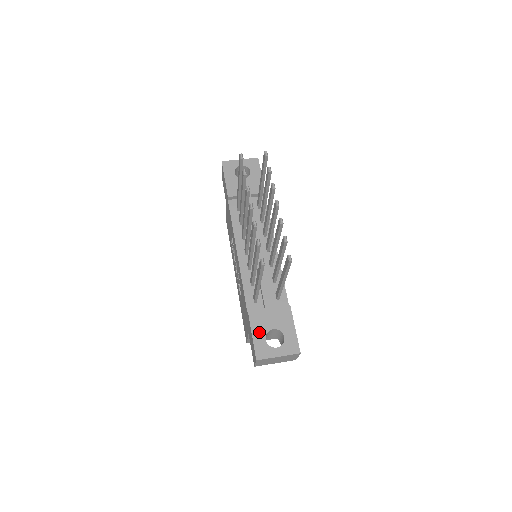
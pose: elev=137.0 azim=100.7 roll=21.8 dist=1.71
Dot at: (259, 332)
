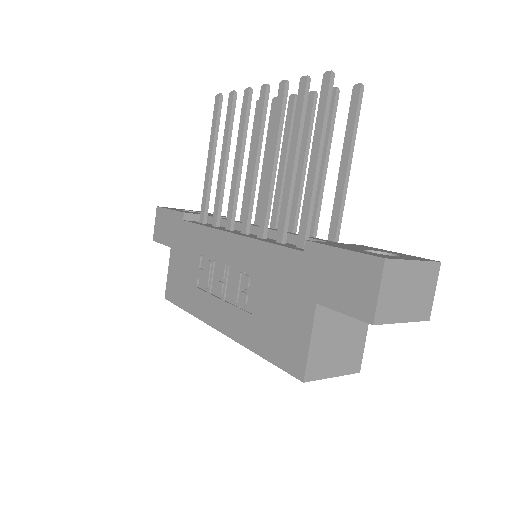
Dot at: (349, 248)
